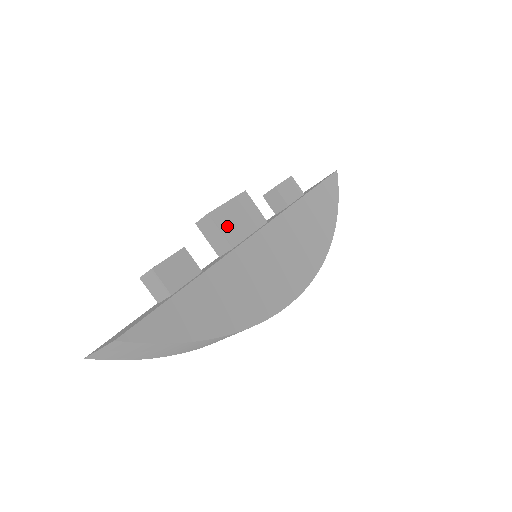
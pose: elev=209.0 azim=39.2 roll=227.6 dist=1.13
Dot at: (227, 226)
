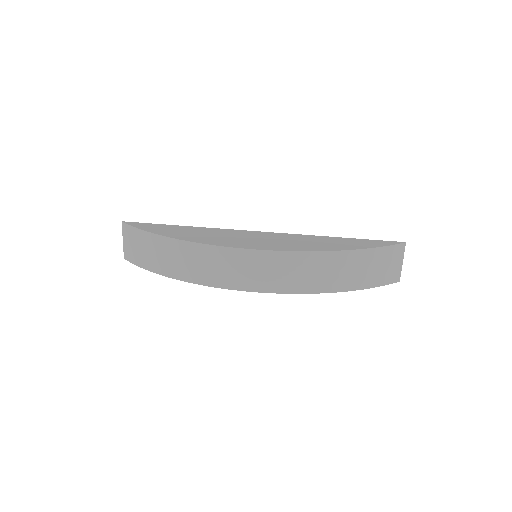
Dot at: occluded
